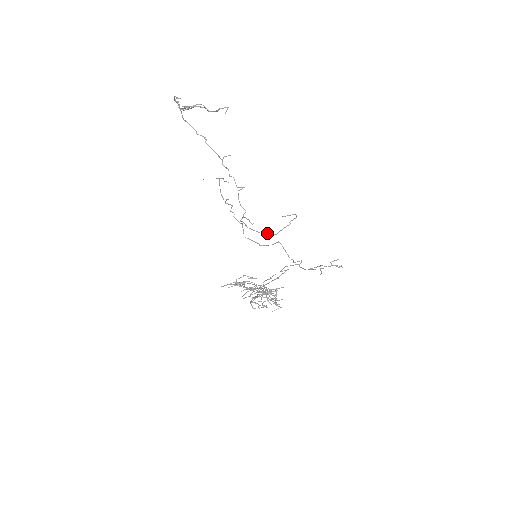
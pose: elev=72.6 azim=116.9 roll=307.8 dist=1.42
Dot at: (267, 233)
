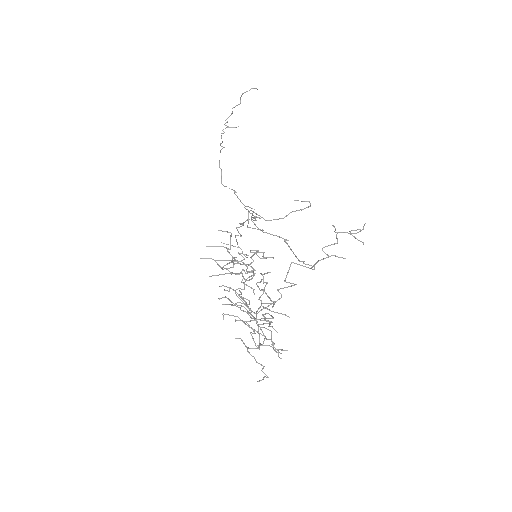
Dot at: (274, 219)
